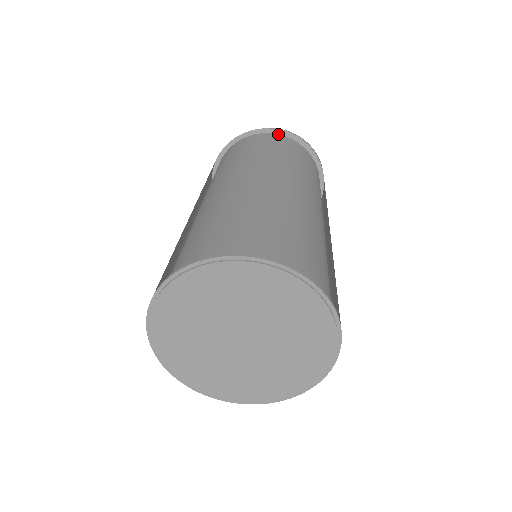
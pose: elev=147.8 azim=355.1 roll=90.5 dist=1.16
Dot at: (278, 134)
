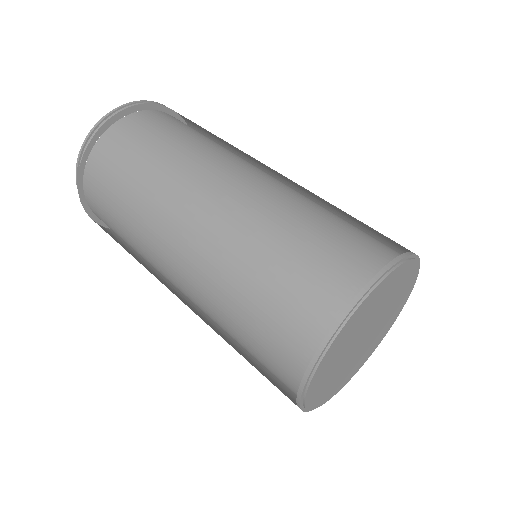
Dot at: (115, 122)
